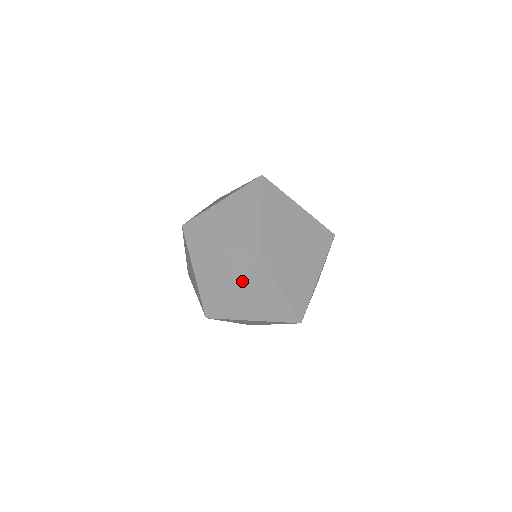
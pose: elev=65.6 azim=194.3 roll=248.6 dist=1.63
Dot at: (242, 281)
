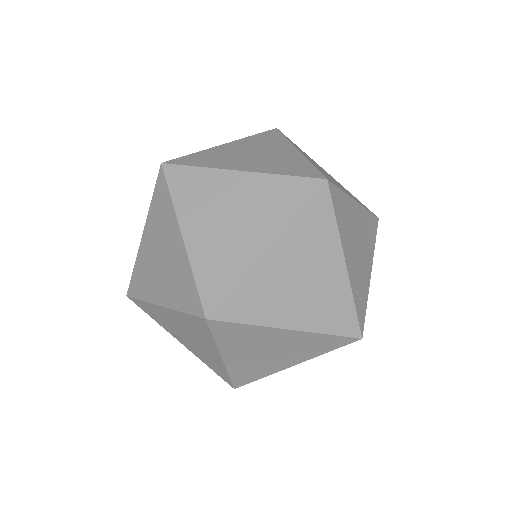
Dot at: occluded
